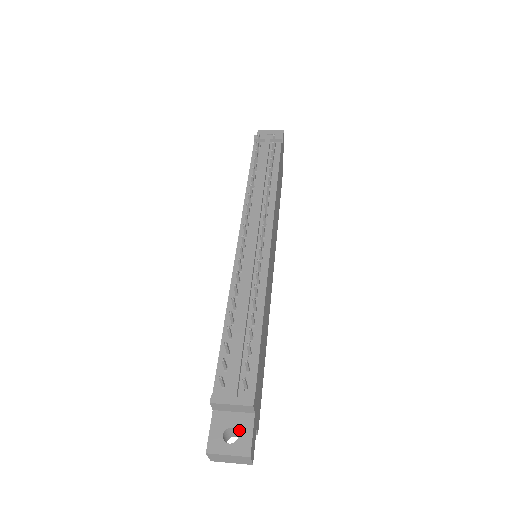
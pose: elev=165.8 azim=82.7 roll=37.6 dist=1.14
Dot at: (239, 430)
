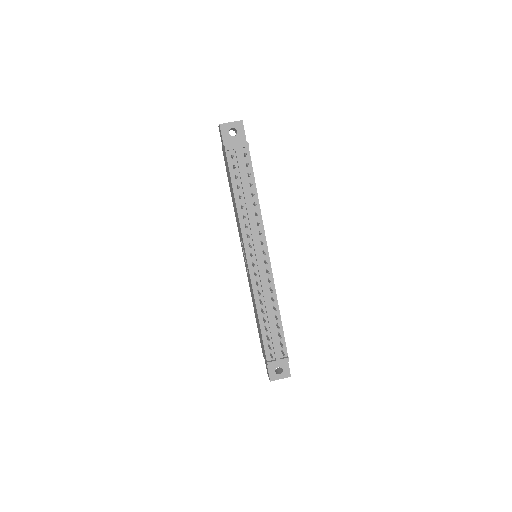
Dot at: (282, 367)
